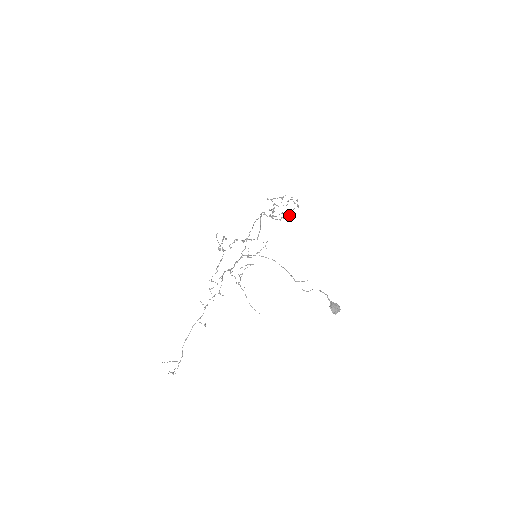
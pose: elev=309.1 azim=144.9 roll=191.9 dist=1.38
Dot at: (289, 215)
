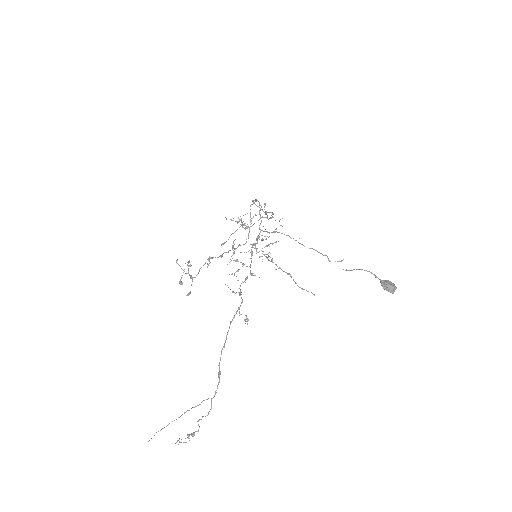
Dot at: (271, 218)
